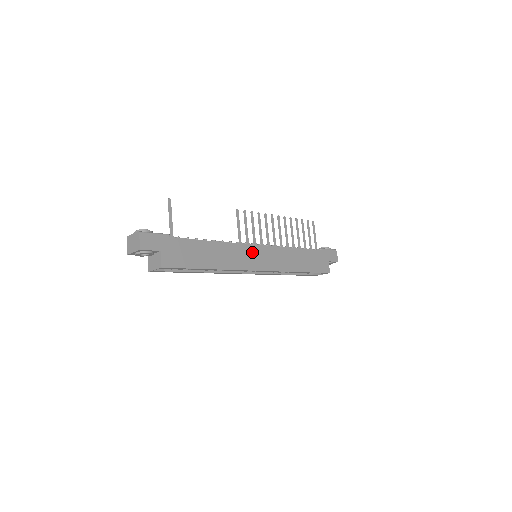
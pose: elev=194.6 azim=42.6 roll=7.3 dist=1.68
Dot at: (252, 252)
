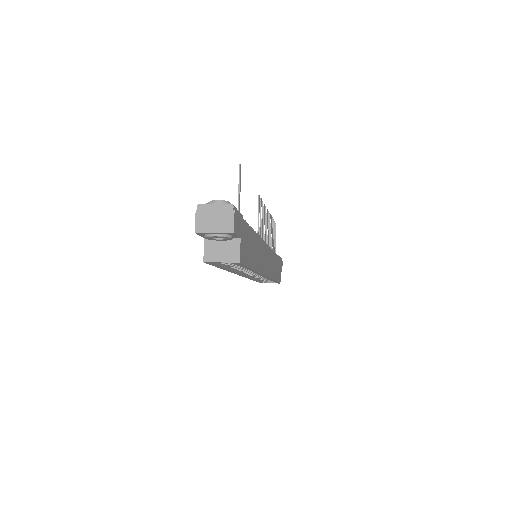
Dot at: (265, 252)
